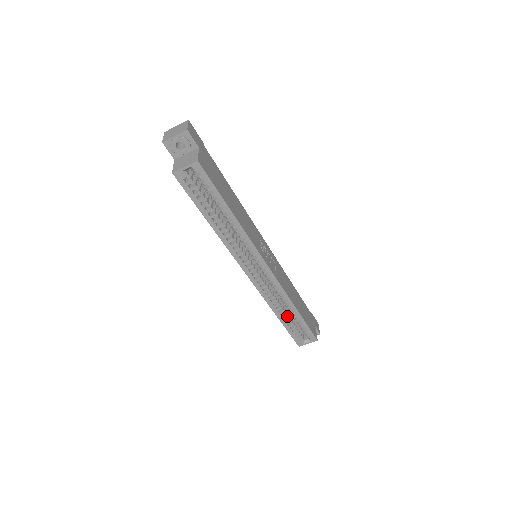
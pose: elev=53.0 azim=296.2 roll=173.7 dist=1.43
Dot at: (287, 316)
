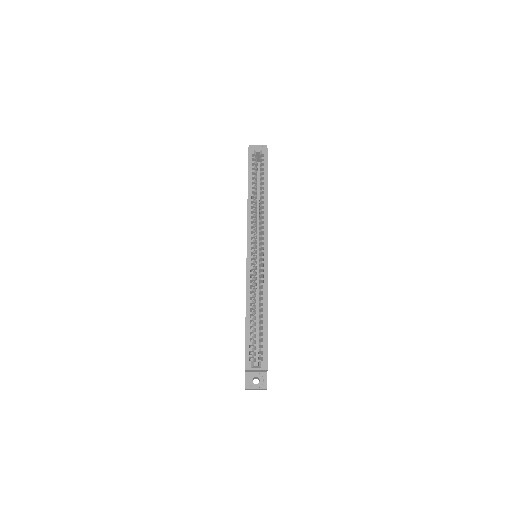
Dot at: (254, 318)
